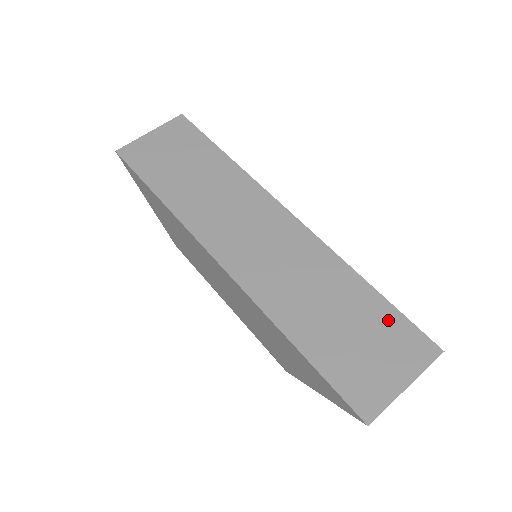
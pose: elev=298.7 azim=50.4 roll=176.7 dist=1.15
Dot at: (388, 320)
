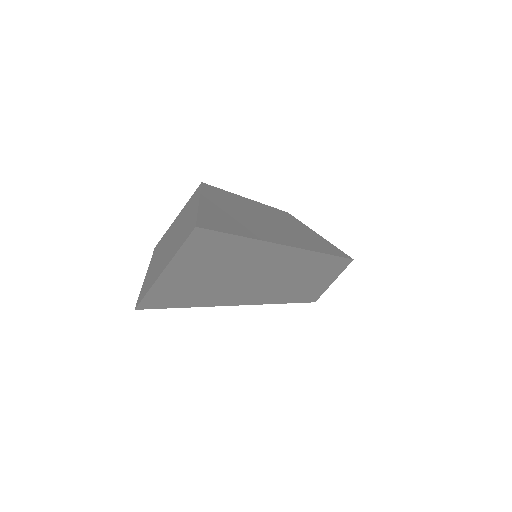
Dot at: (336, 265)
